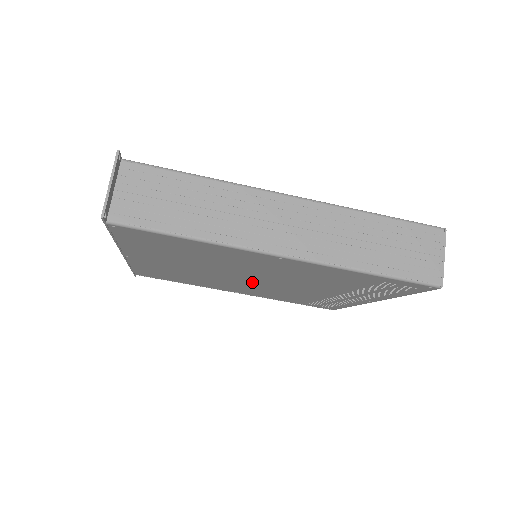
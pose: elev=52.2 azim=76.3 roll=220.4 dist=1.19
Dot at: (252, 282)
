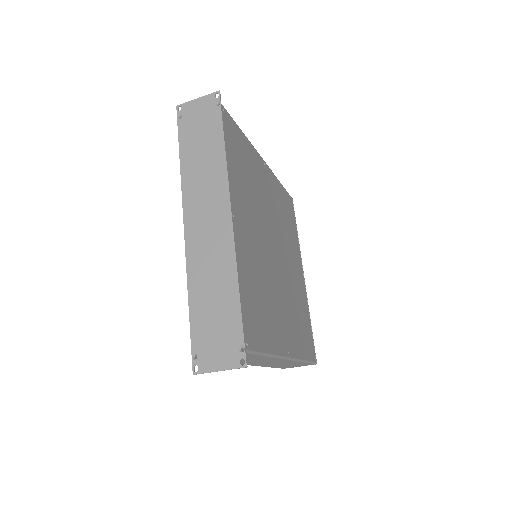
Dot at: occluded
